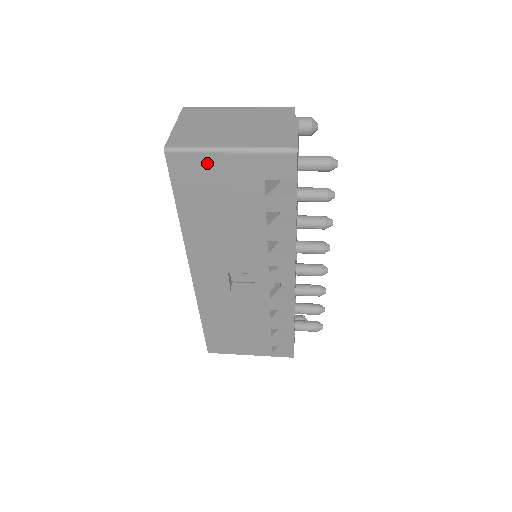
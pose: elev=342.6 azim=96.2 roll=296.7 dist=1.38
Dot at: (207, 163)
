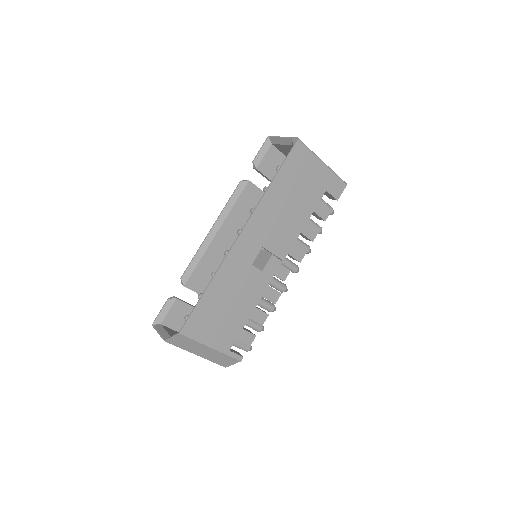
Dot at: (310, 162)
